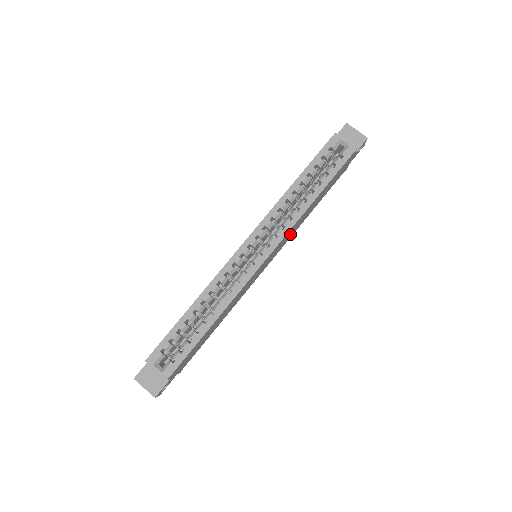
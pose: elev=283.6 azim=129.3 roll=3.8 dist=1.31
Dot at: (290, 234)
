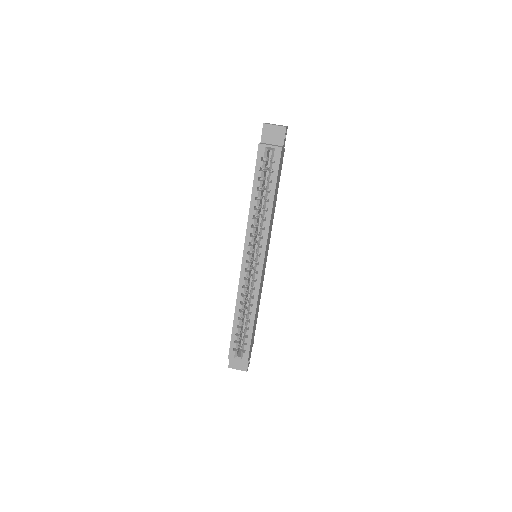
Dot at: (270, 230)
